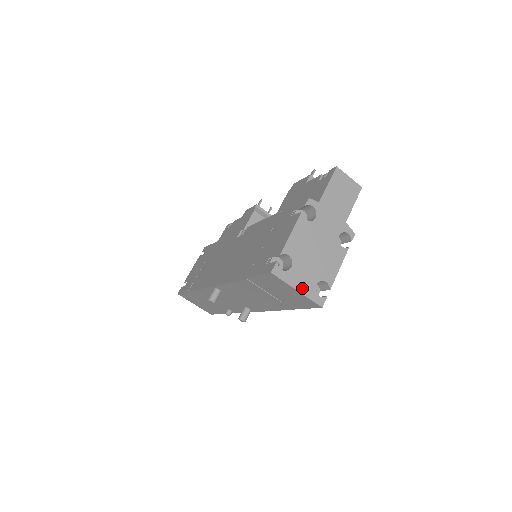
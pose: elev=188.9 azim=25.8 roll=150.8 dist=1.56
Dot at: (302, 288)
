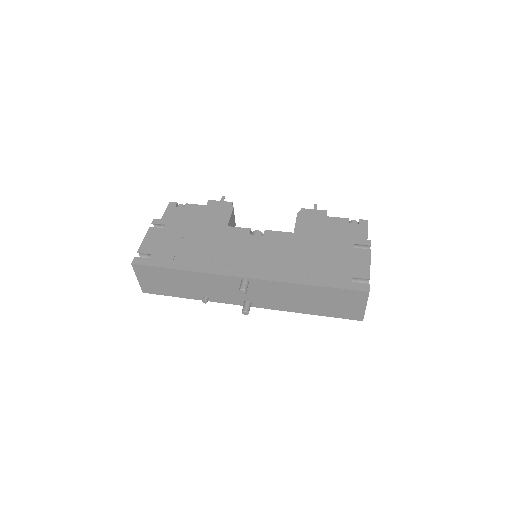
Dot at: occluded
